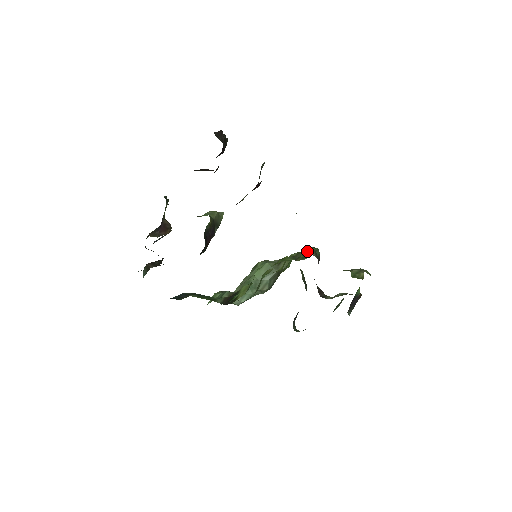
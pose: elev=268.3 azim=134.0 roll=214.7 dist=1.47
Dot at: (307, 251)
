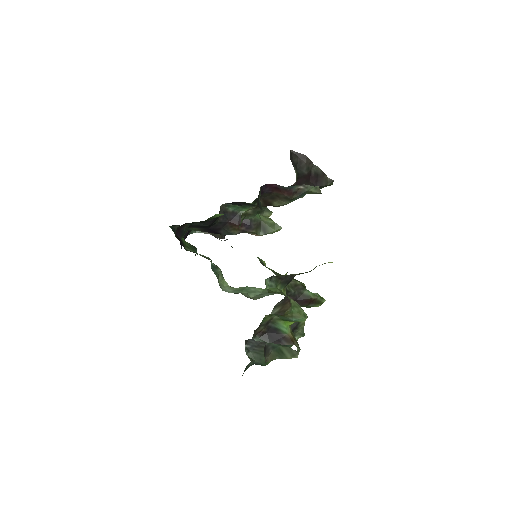
Dot at: occluded
